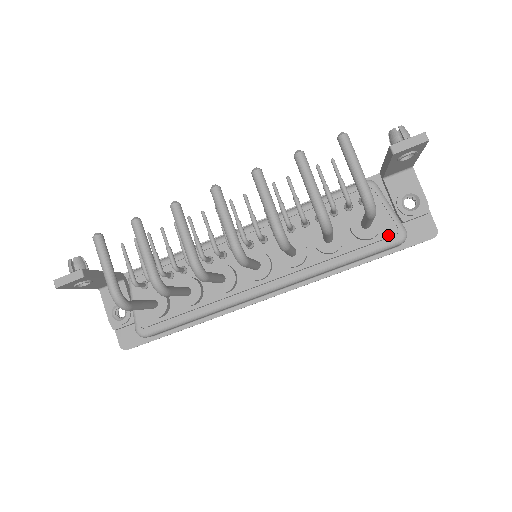
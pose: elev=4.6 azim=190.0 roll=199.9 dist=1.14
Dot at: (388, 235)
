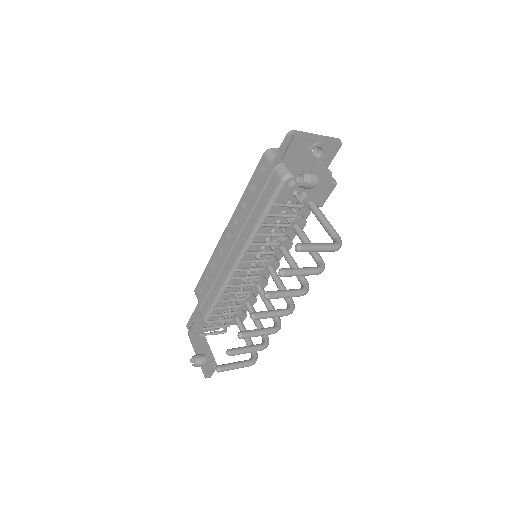
Dot at: occluded
